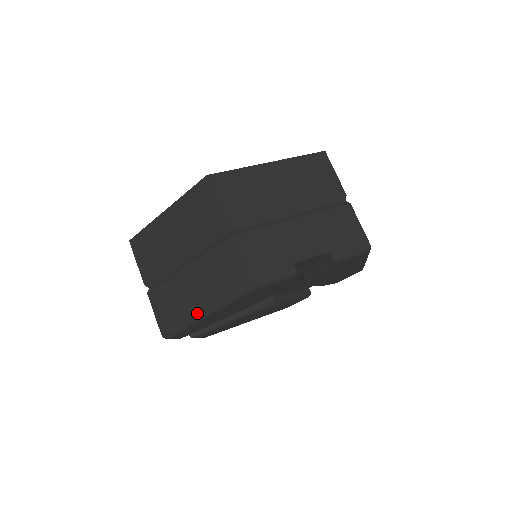
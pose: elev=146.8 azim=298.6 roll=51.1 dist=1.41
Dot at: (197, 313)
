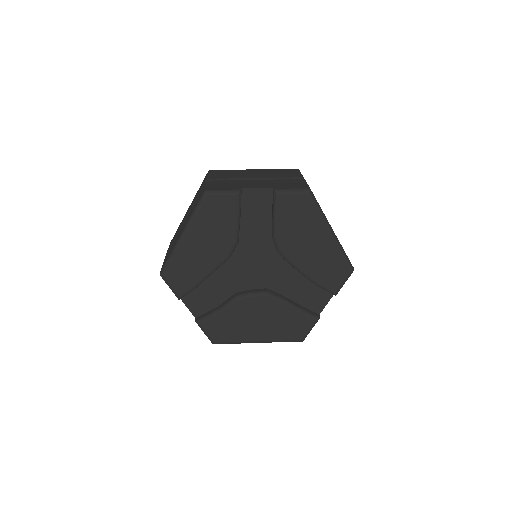
Dot at: (179, 237)
